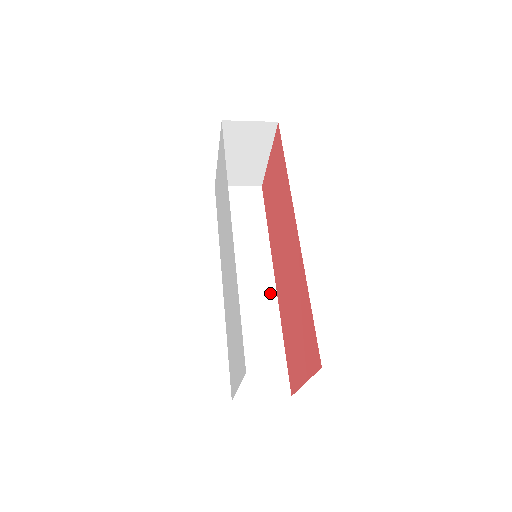
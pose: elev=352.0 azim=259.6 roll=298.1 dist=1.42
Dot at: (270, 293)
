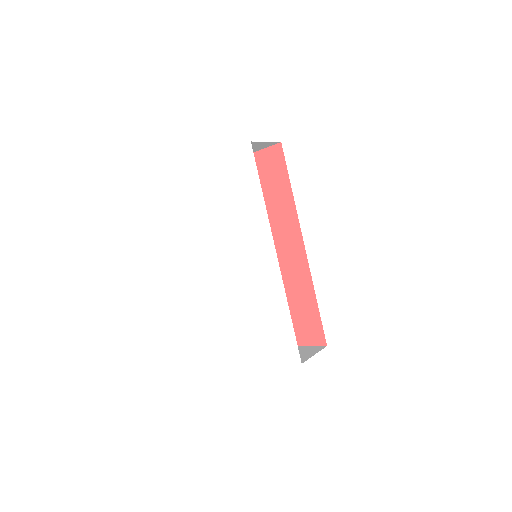
Dot at: occluded
